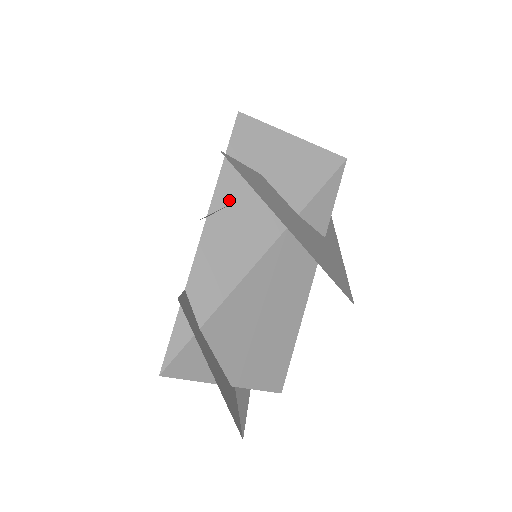
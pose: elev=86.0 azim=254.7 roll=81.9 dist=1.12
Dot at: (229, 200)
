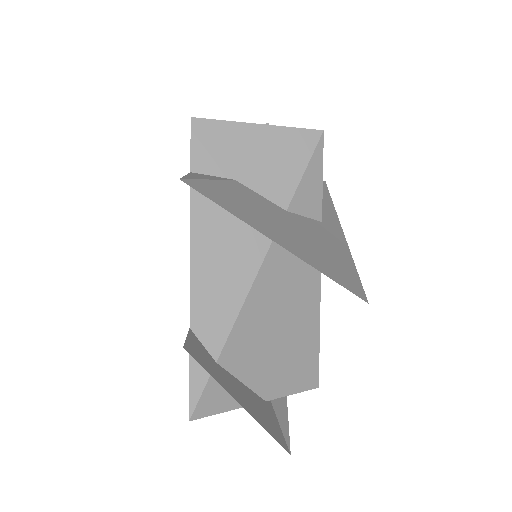
Dot at: (208, 219)
